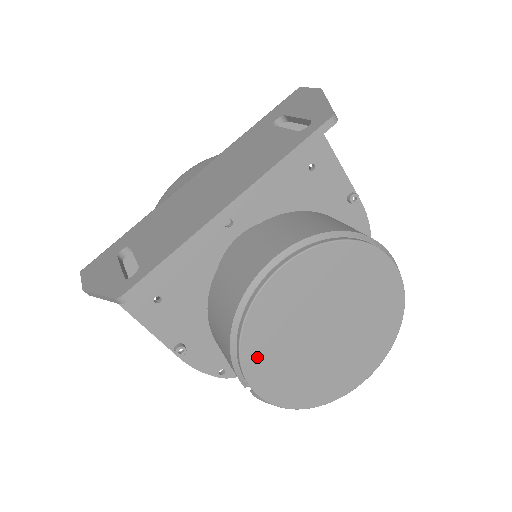
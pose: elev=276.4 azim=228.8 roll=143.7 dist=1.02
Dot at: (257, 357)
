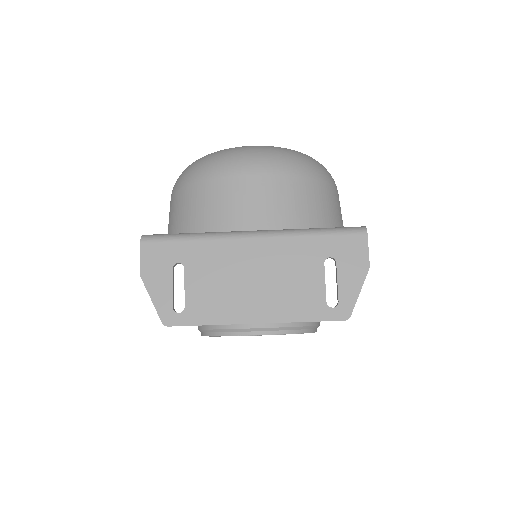
Dot at: occluded
